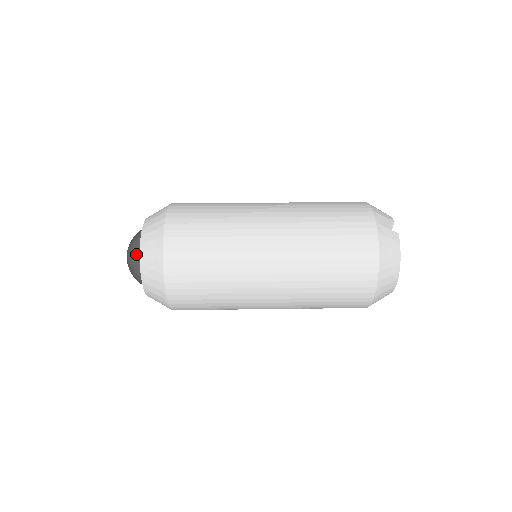
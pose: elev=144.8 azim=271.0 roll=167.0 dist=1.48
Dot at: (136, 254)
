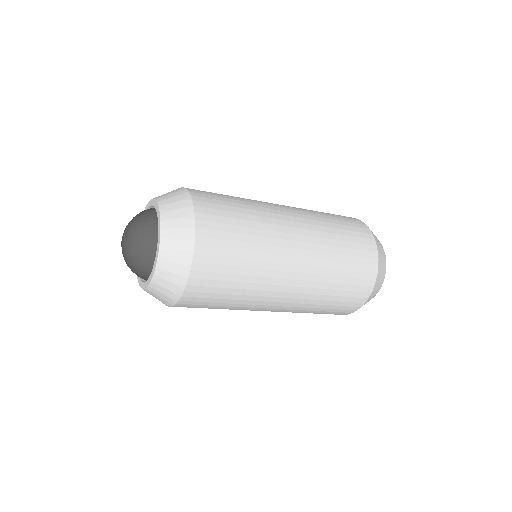
Dot at: (146, 212)
